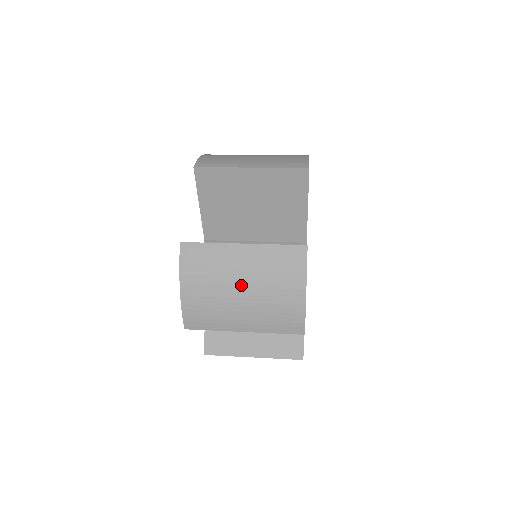
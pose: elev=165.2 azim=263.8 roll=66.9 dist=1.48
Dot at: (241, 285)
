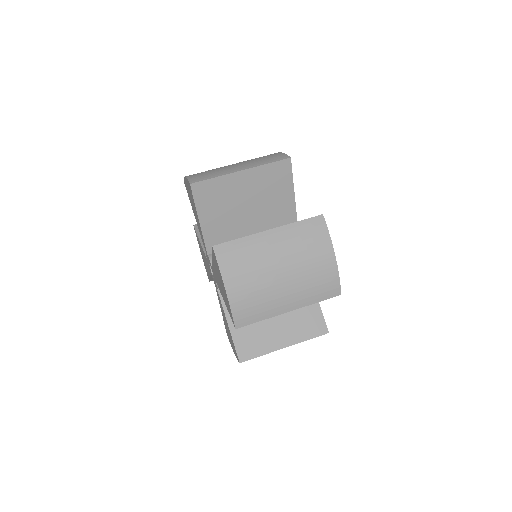
Dot at: (279, 266)
